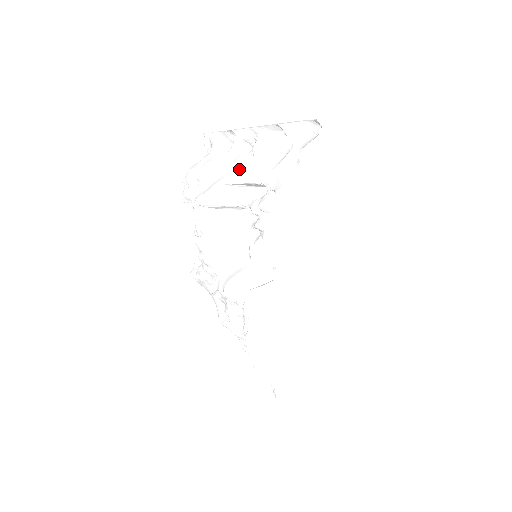
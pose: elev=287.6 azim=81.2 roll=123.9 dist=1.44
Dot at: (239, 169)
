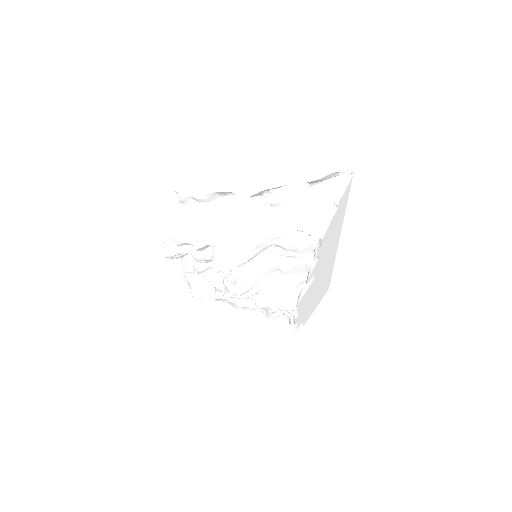
Dot at: (263, 225)
